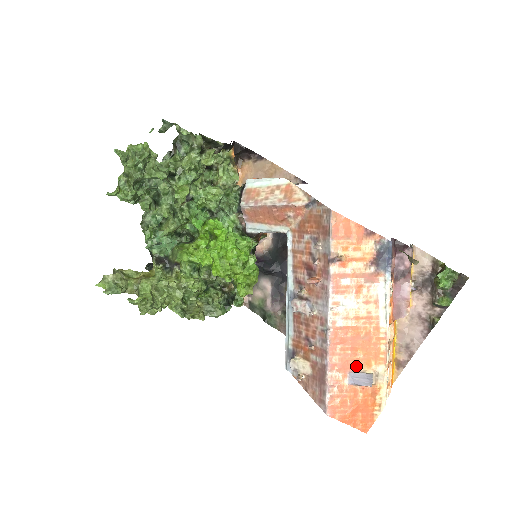
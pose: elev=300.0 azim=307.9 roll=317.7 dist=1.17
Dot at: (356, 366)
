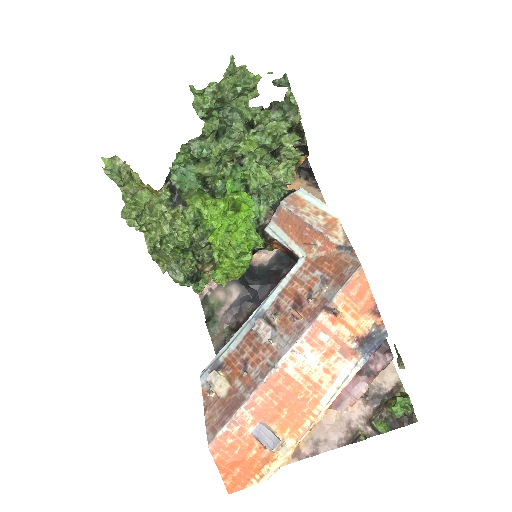
Dot at: (271, 421)
